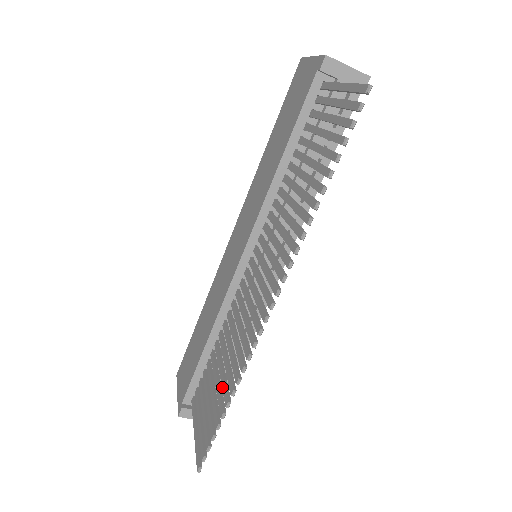
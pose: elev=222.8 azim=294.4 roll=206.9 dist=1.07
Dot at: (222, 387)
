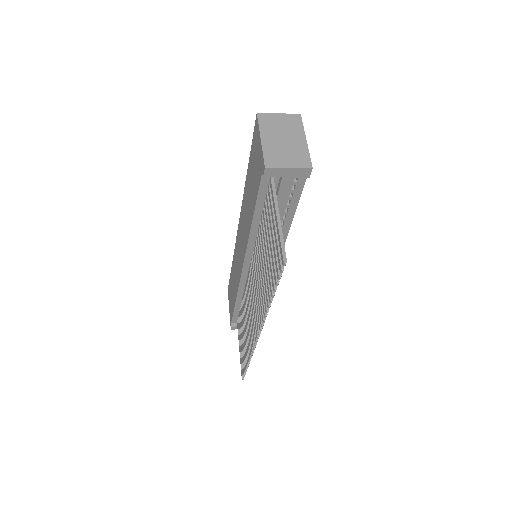
Dot at: (245, 346)
